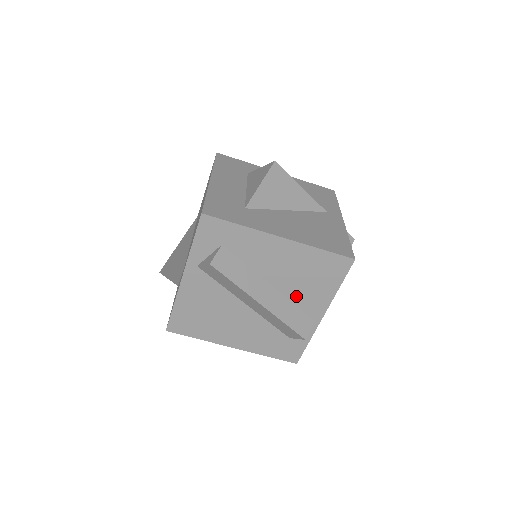
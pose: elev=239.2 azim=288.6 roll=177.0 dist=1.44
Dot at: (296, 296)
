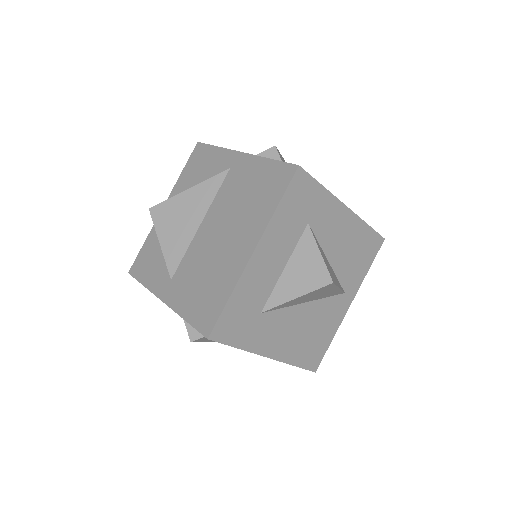
Dot at: occluded
